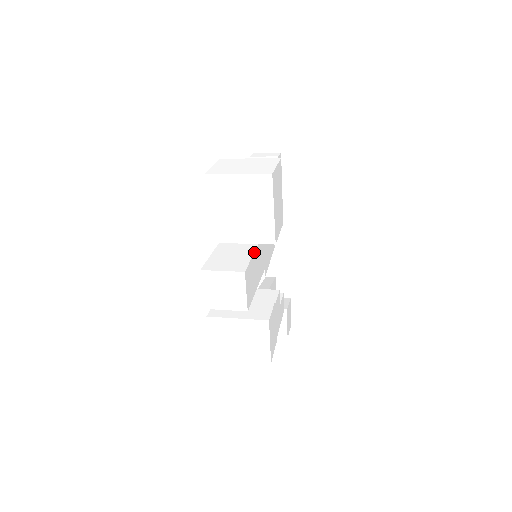
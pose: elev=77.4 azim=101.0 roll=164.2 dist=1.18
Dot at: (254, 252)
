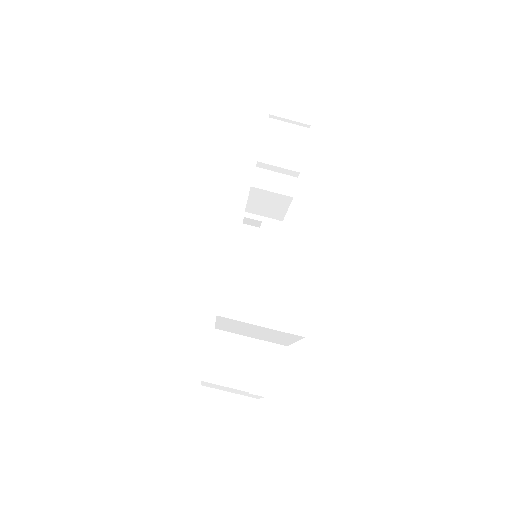
Dot at: occluded
